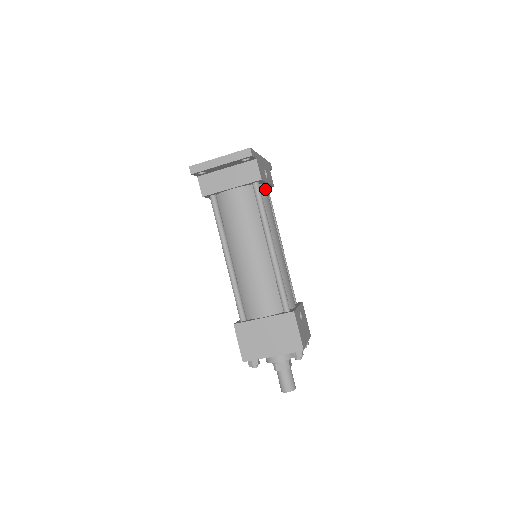
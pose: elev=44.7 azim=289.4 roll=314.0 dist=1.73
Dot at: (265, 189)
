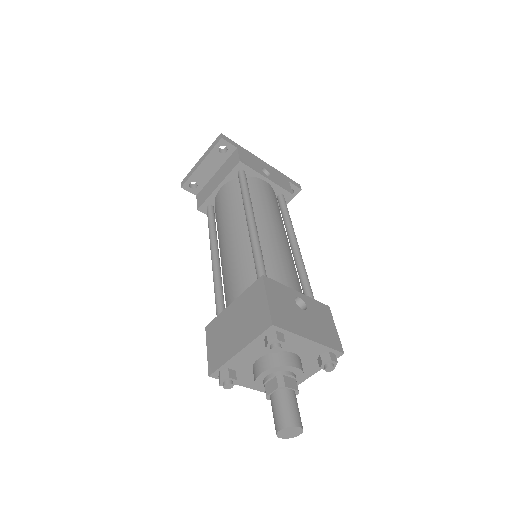
Dot at: (262, 183)
